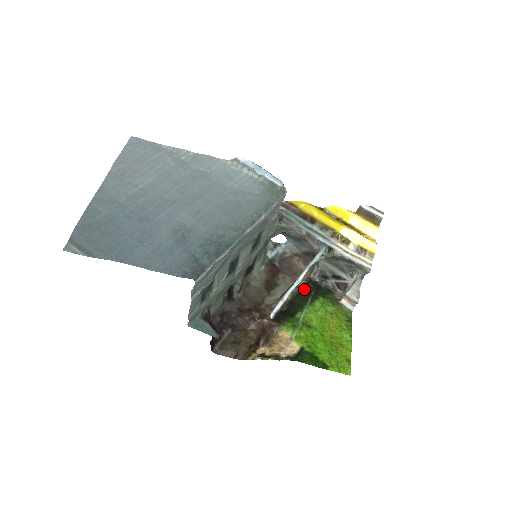
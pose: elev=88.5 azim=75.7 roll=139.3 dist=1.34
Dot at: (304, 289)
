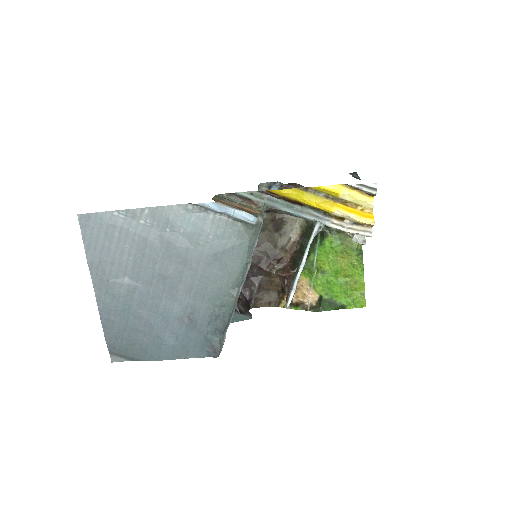
Dot at: (311, 221)
